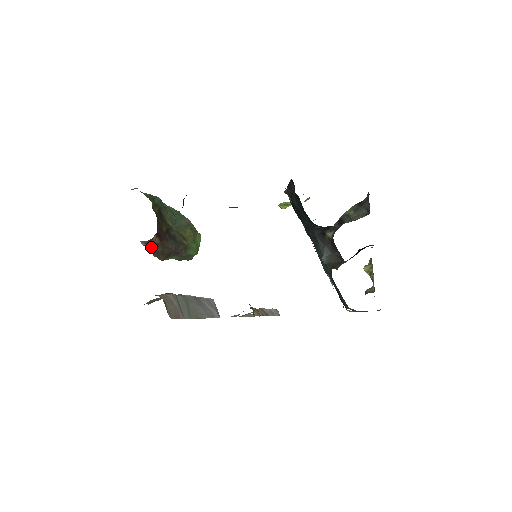
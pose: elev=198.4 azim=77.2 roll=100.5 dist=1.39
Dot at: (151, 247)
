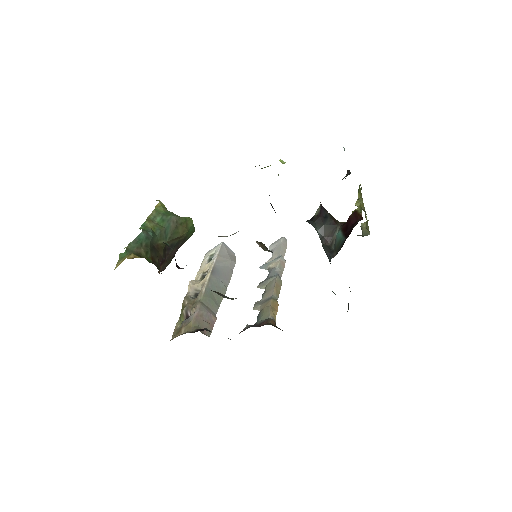
Dot at: occluded
